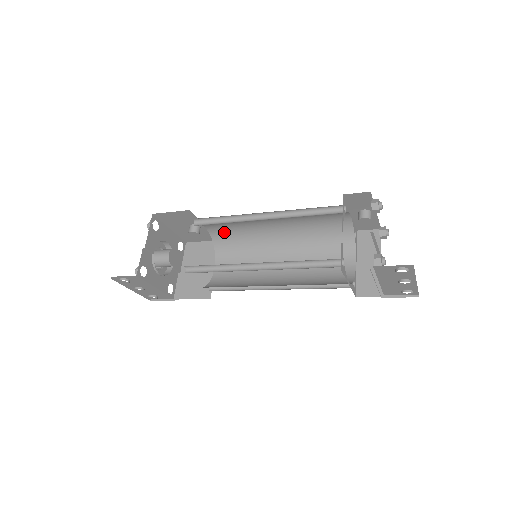
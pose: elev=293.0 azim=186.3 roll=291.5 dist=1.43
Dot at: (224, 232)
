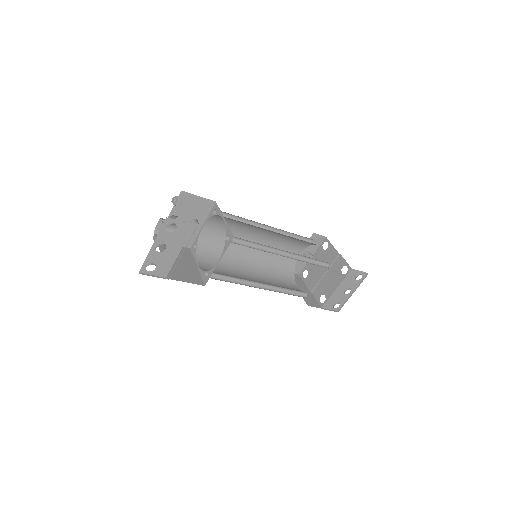
Dot at: (213, 237)
